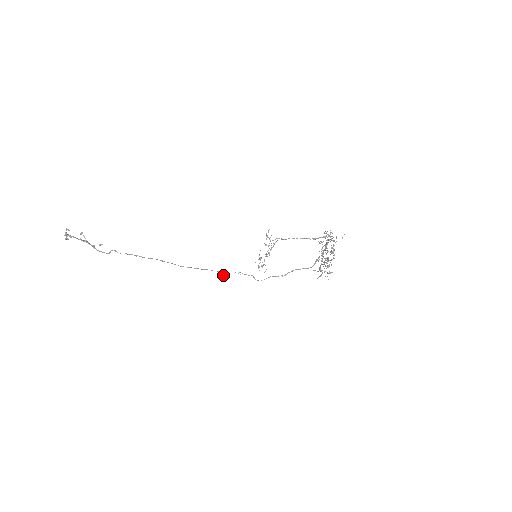
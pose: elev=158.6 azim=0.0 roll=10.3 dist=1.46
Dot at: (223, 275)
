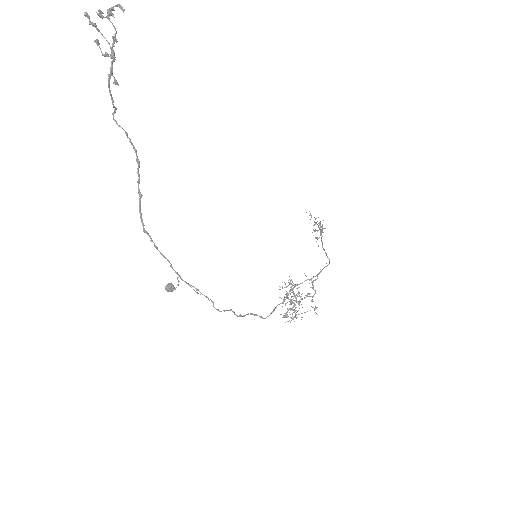
Dot at: (171, 286)
